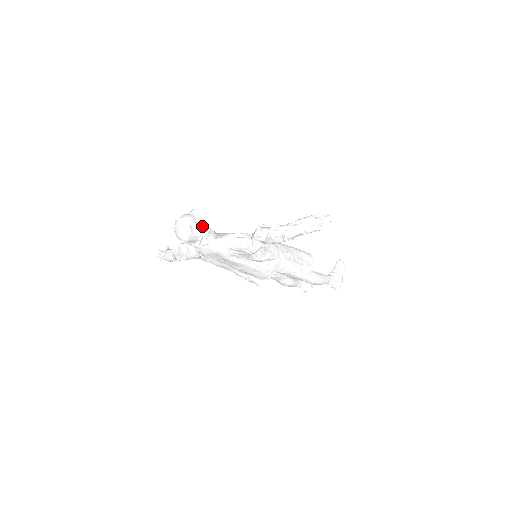
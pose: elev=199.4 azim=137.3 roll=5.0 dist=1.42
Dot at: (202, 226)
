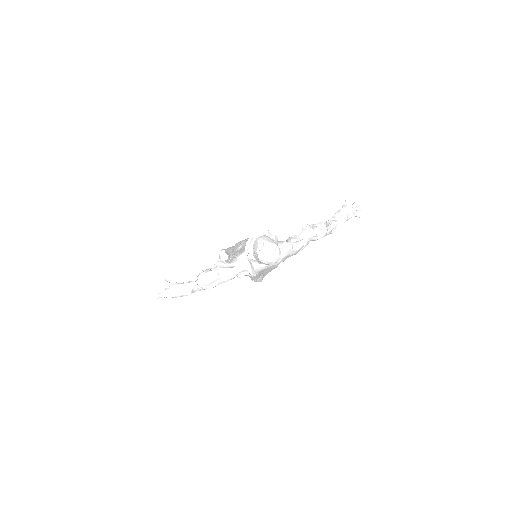
Dot at: (276, 243)
